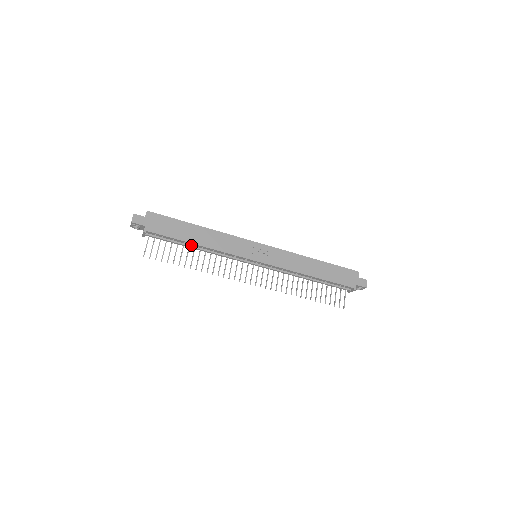
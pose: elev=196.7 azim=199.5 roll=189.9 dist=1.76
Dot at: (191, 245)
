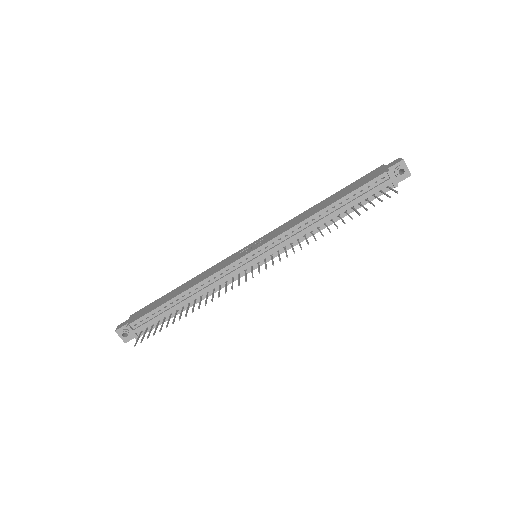
Dot at: (180, 302)
